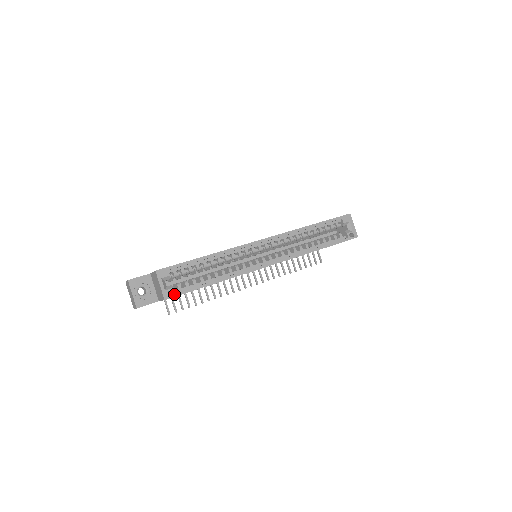
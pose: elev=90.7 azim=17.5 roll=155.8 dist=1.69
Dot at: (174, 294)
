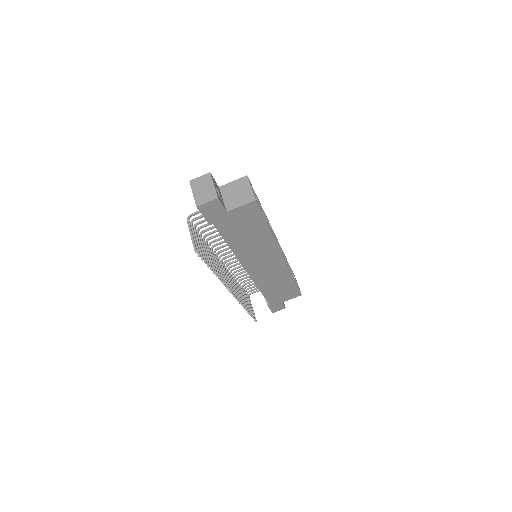
Dot at: (258, 204)
